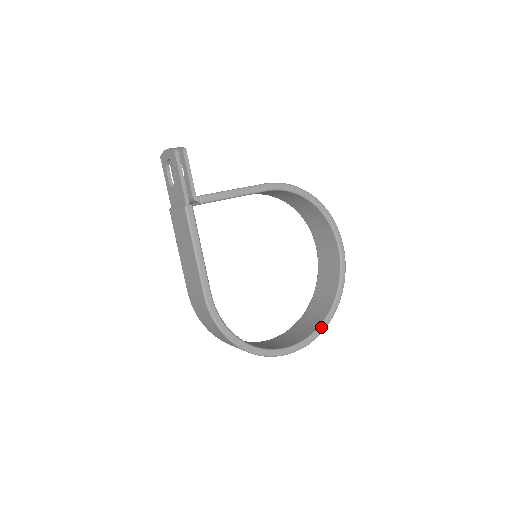
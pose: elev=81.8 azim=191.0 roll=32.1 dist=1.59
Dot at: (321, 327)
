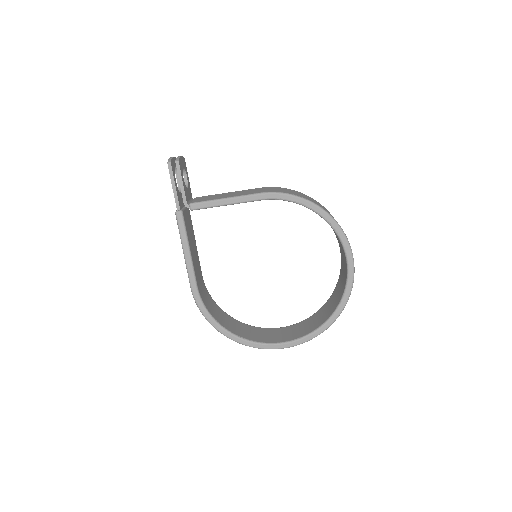
Dot at: (314, 333)
